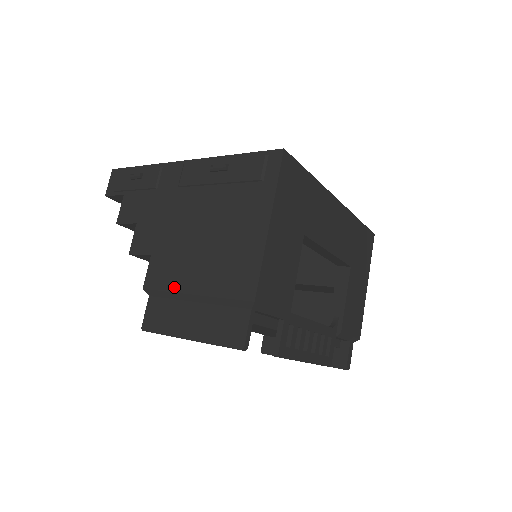
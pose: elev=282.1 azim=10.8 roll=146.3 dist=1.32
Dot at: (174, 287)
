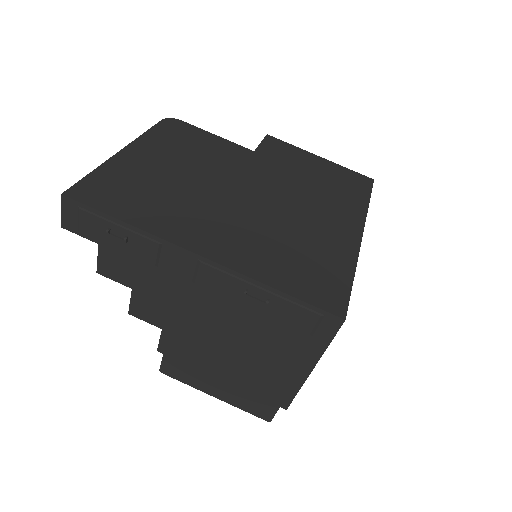
Dot at: (198, 367)
